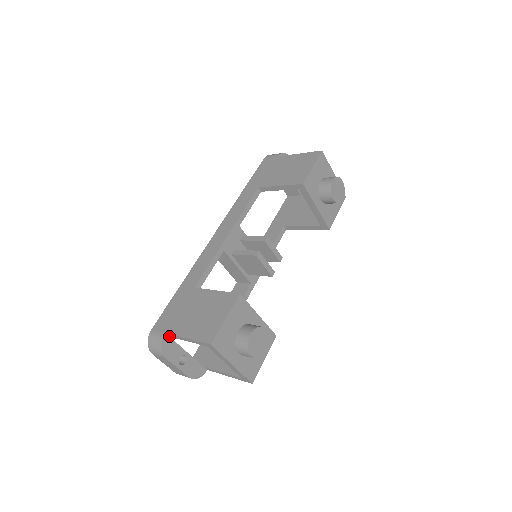
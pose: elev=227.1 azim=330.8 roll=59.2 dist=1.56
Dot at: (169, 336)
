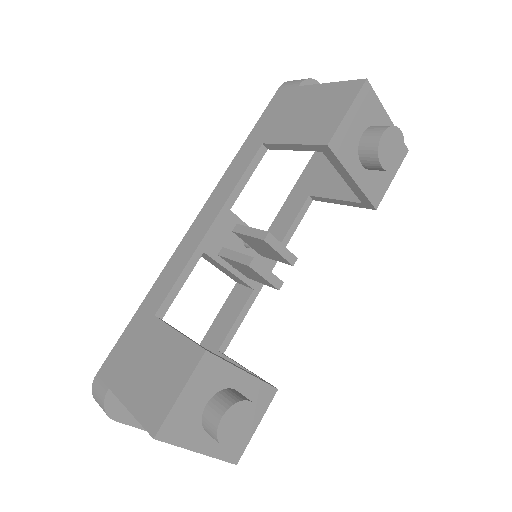
Dot at: occluded
